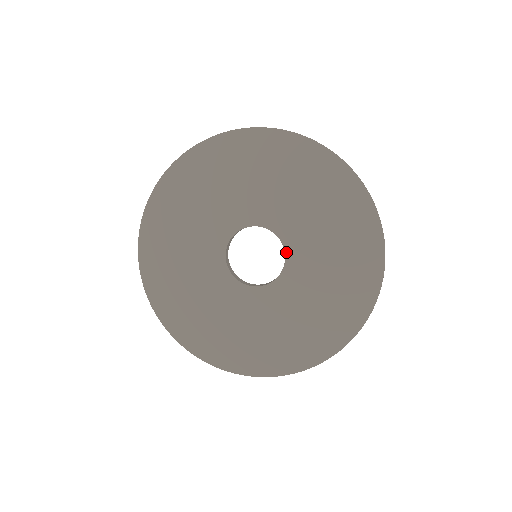
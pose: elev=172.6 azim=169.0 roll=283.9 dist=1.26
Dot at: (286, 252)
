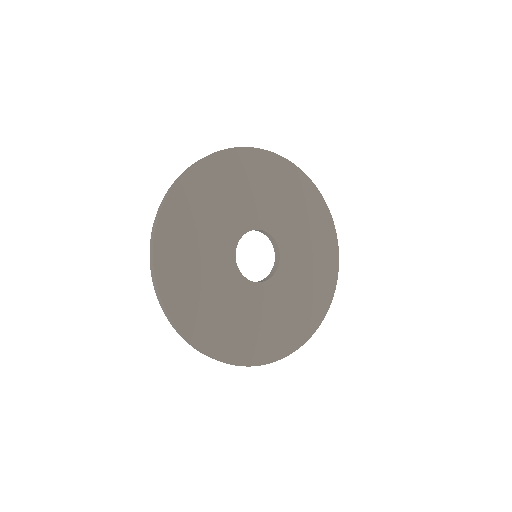
Dot at: (281, 256)
